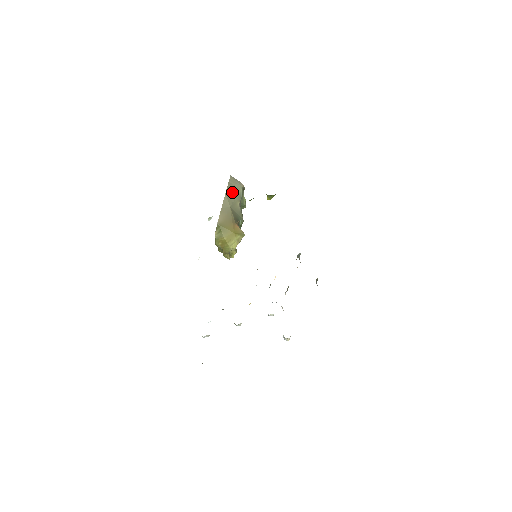
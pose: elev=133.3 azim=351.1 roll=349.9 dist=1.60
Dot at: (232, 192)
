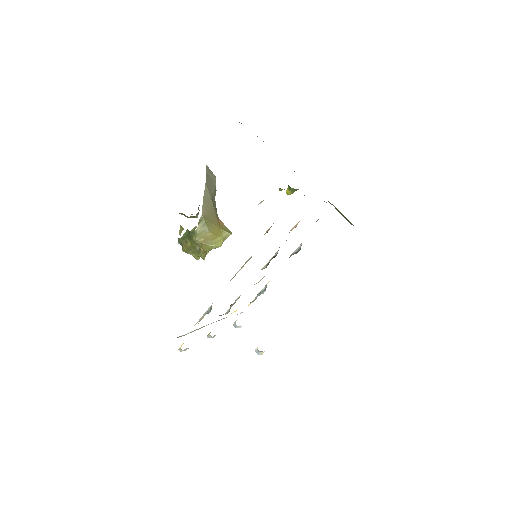
Dot at: (210, 183)
